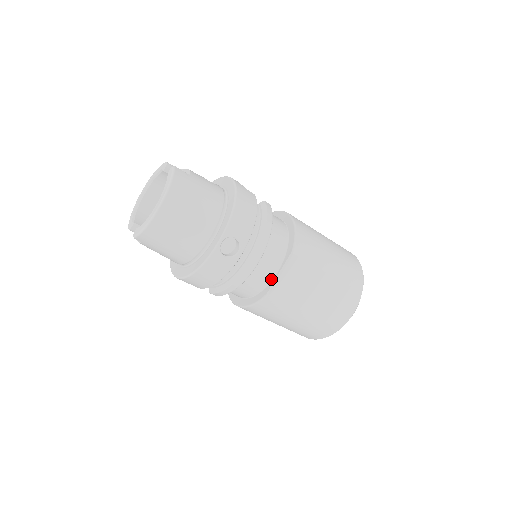
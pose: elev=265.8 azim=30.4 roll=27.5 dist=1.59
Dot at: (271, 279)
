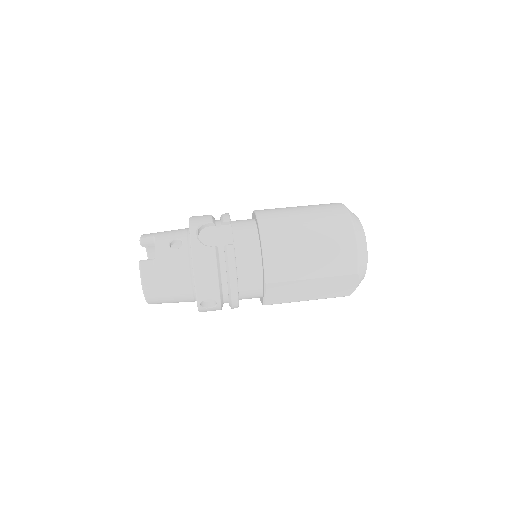
Dot at: (262, 295)
